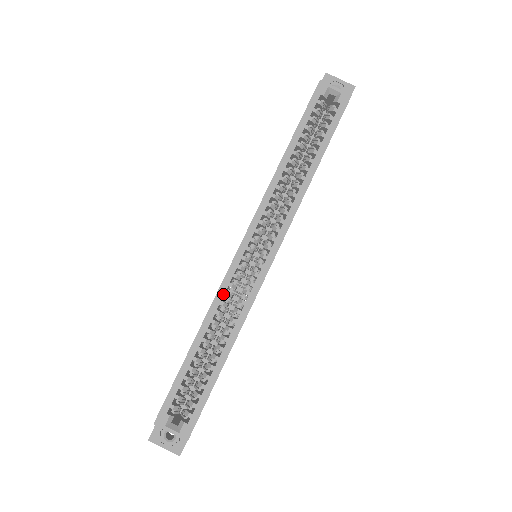
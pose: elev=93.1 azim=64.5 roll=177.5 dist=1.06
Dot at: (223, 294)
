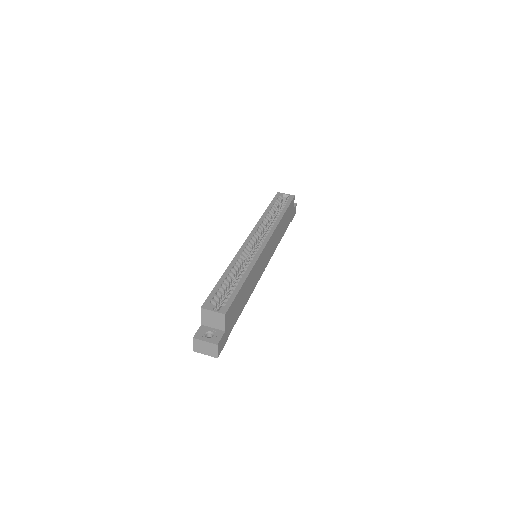
Dot at: (240, 255)
